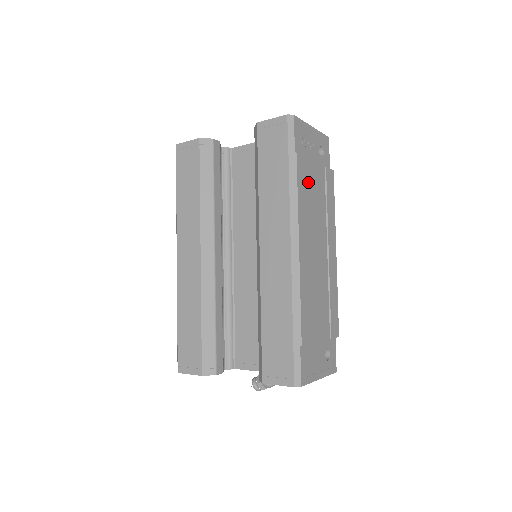
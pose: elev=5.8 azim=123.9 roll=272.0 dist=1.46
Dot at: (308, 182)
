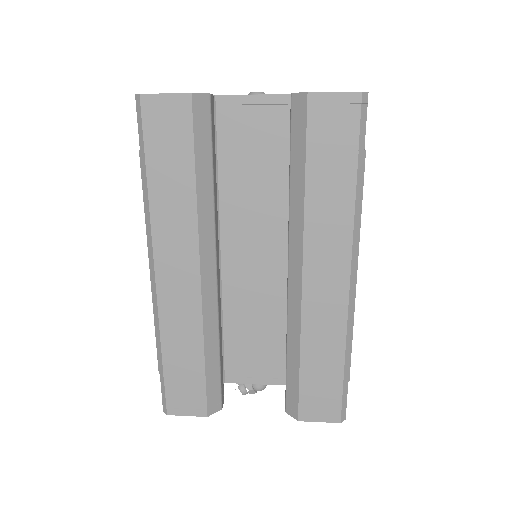
Dot at: occluded
